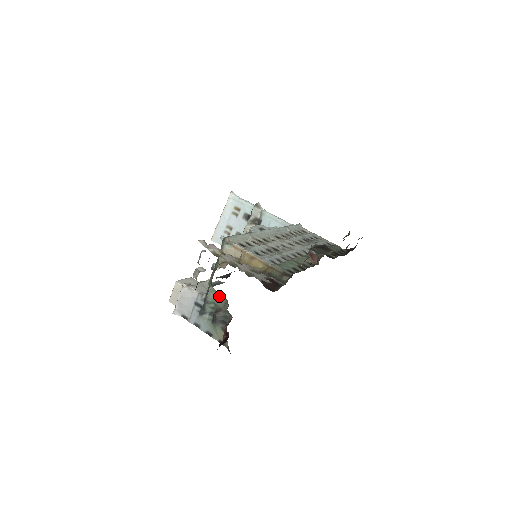
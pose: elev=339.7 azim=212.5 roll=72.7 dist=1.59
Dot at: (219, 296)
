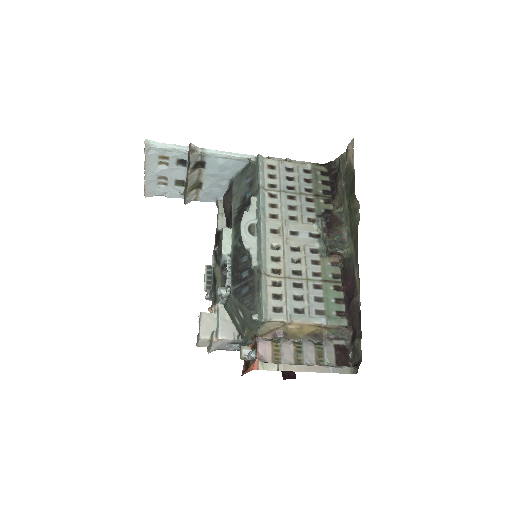
Dot at: occluded
